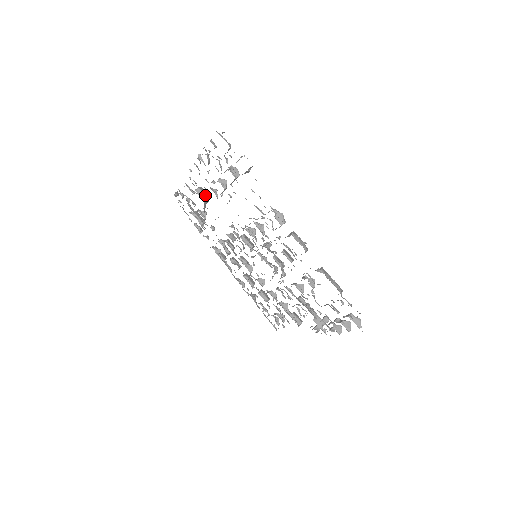
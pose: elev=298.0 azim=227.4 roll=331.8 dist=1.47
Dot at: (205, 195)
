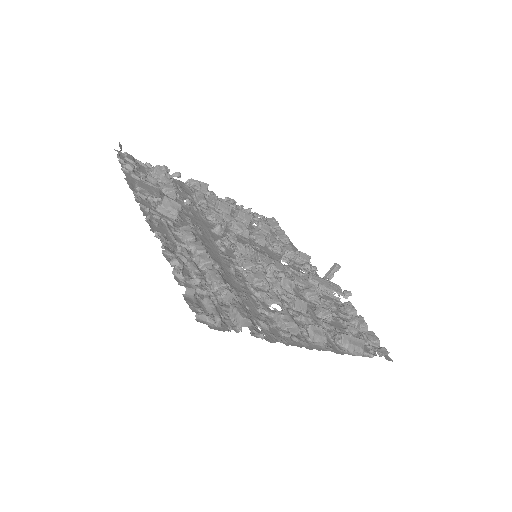
Dot at: (174, 214)
